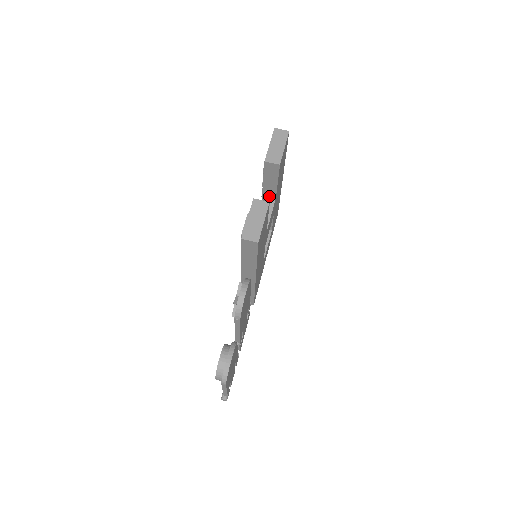
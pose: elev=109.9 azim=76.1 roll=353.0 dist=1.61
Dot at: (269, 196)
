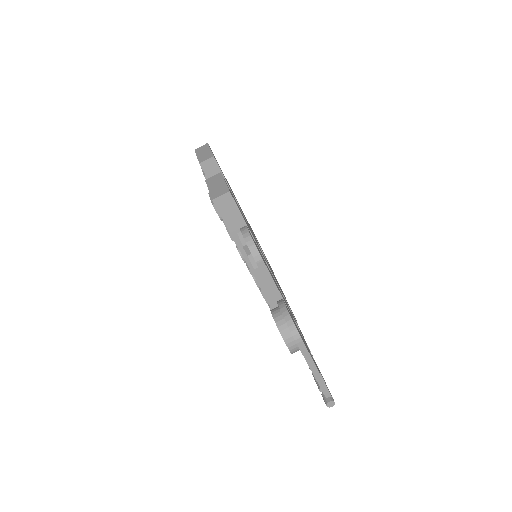
Dot at: occluded
